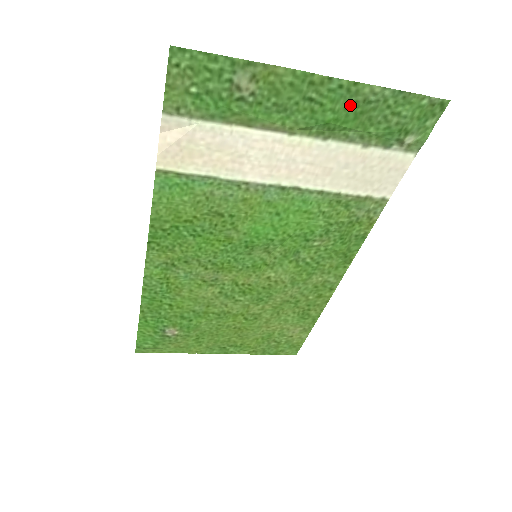
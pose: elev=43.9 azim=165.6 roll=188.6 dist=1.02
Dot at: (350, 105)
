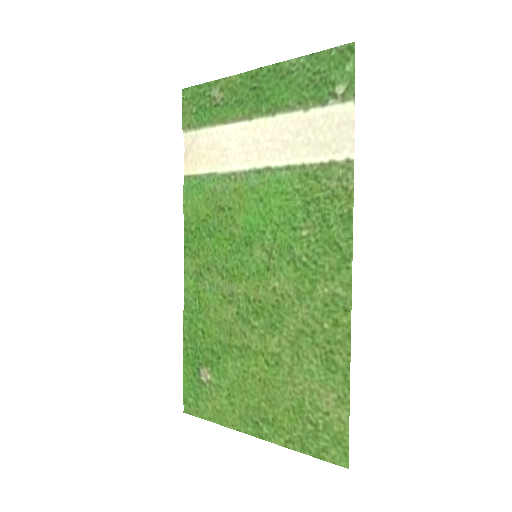
Dot at: (279, 80)
